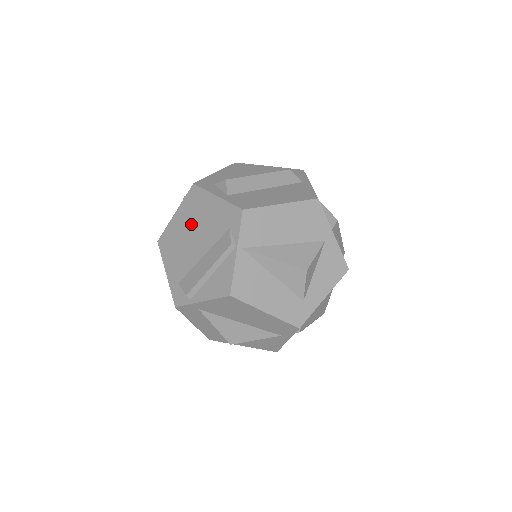
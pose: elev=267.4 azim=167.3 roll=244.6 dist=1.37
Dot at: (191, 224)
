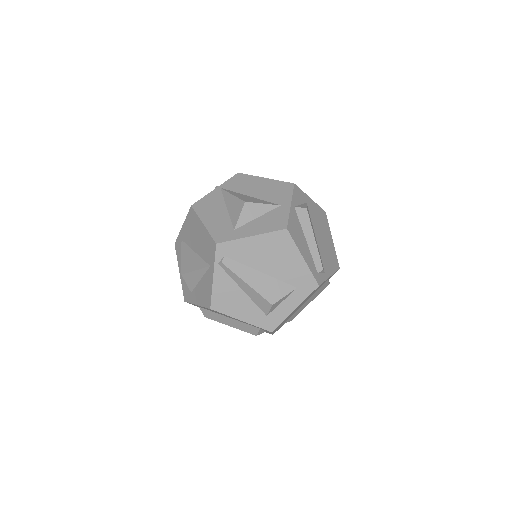
Dot at: occluded
